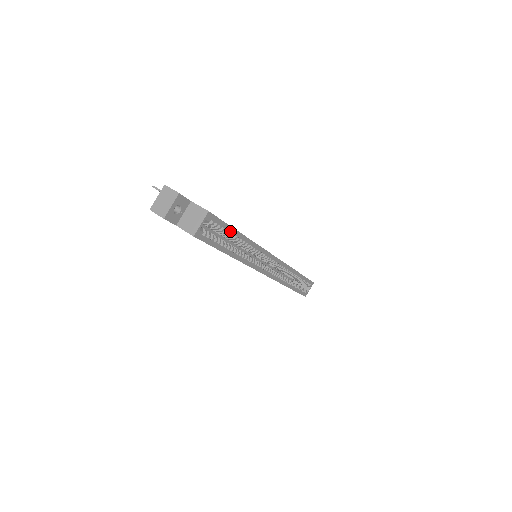
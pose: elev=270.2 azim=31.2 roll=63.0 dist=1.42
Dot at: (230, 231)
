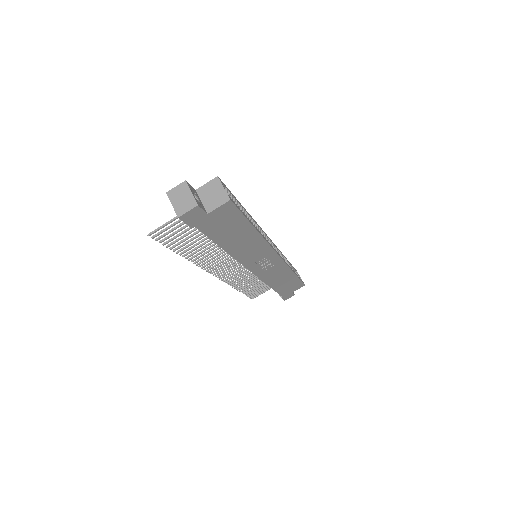
Dot at: (238, 202)
